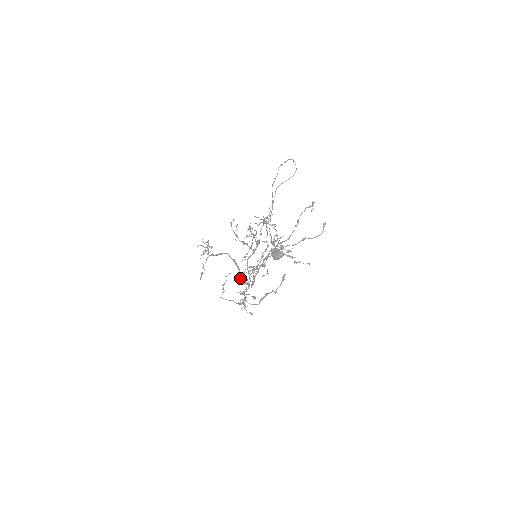
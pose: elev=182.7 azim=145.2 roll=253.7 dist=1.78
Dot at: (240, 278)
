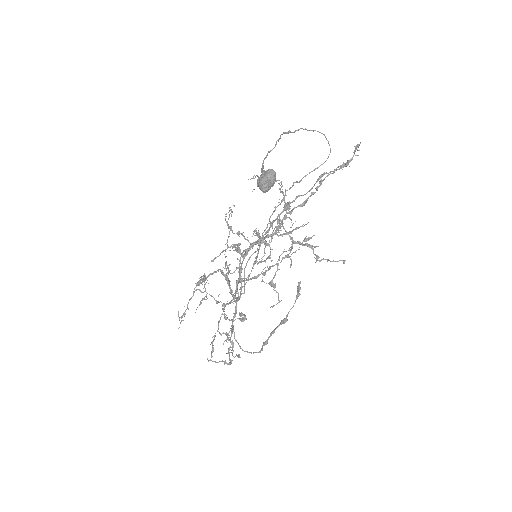
Dot at: (213, 259)
